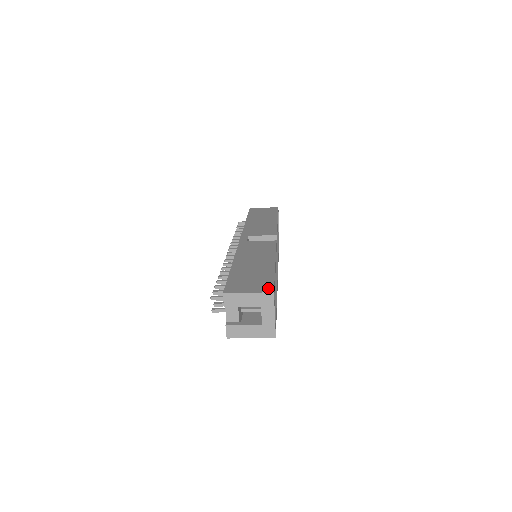
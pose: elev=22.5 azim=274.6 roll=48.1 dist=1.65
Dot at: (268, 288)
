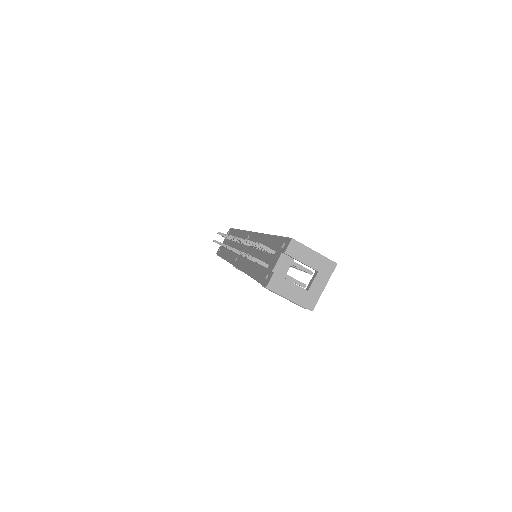
Dot at: occluded
